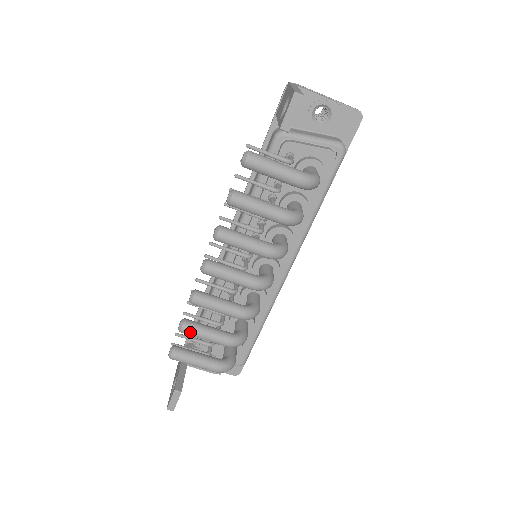
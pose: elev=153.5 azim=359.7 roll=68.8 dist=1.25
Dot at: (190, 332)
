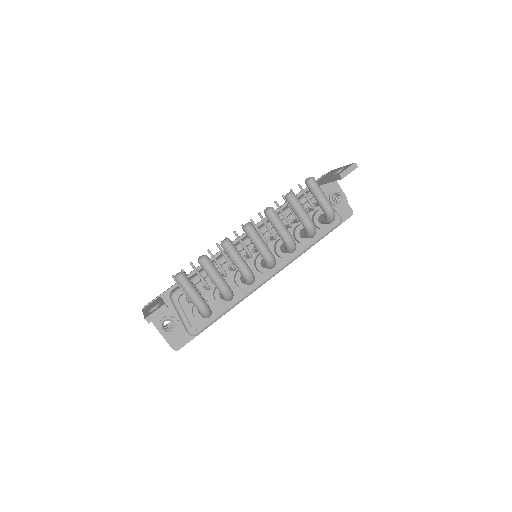
Dot at: (208, 264)
